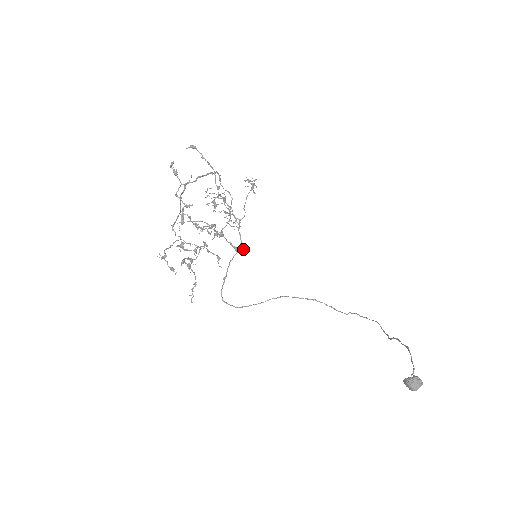
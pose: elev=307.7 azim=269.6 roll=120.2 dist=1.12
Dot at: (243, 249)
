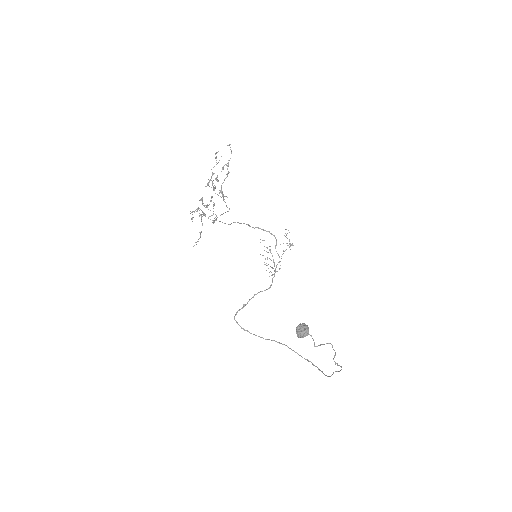
Dot at: occluded
